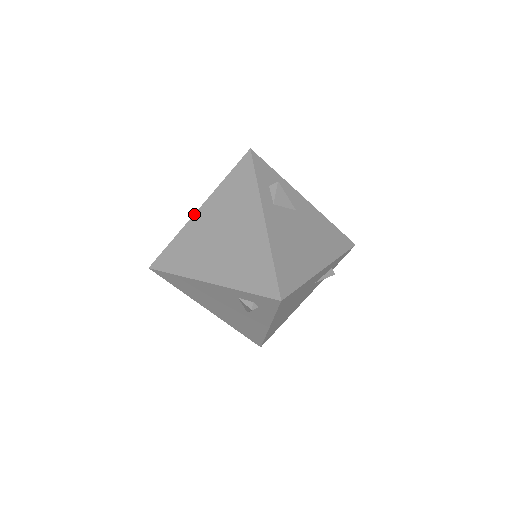
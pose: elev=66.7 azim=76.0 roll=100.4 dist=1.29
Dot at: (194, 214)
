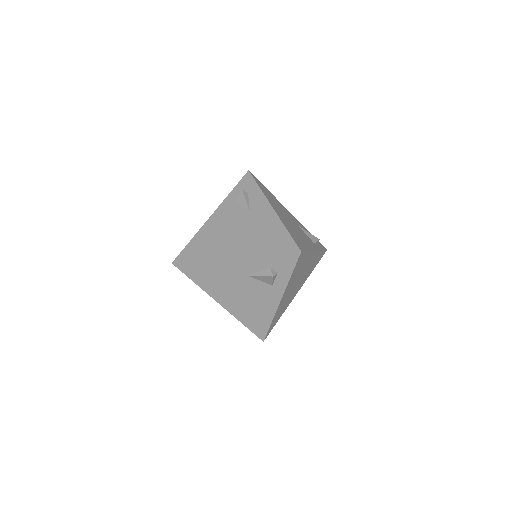
Dot at: occluded
